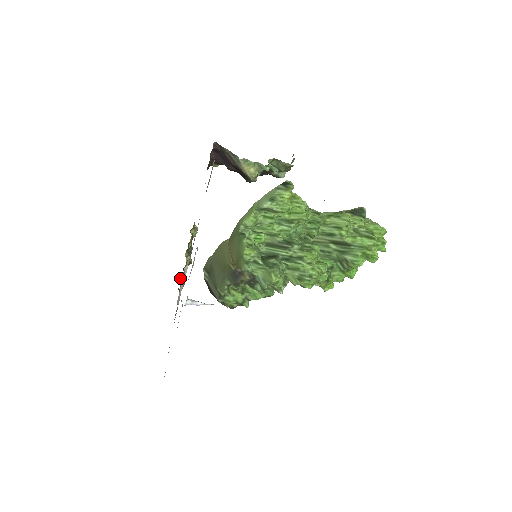
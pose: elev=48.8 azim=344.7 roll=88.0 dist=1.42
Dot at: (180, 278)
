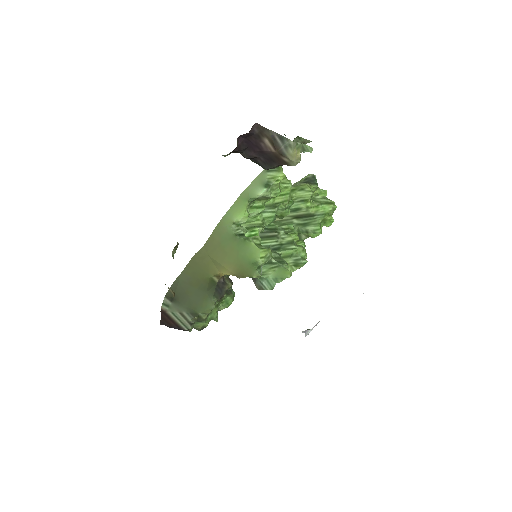
Dot at: occluded
